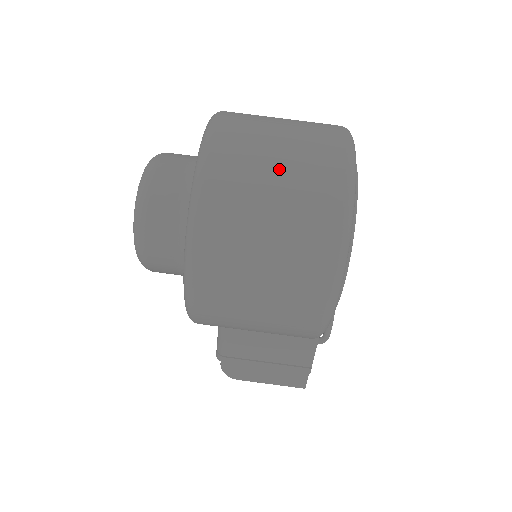
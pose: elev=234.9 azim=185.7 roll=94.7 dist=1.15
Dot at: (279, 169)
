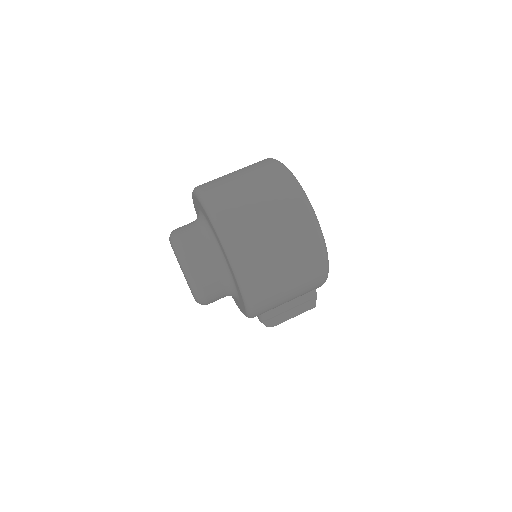
Dot at: (270, 223)
